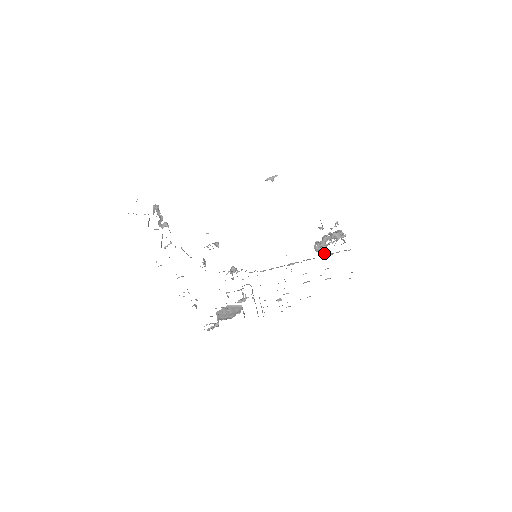
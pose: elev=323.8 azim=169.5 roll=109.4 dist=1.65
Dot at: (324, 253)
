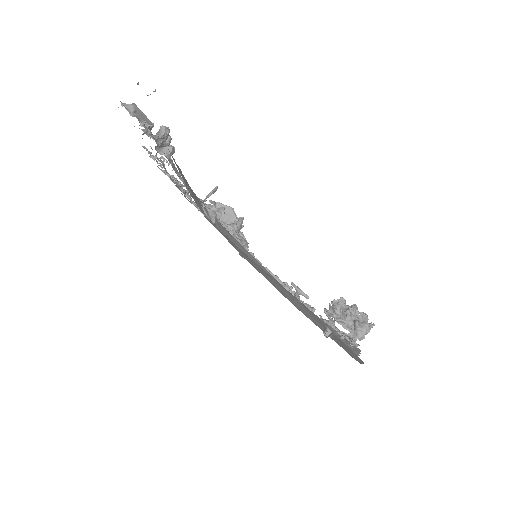
Dot at: occluded
